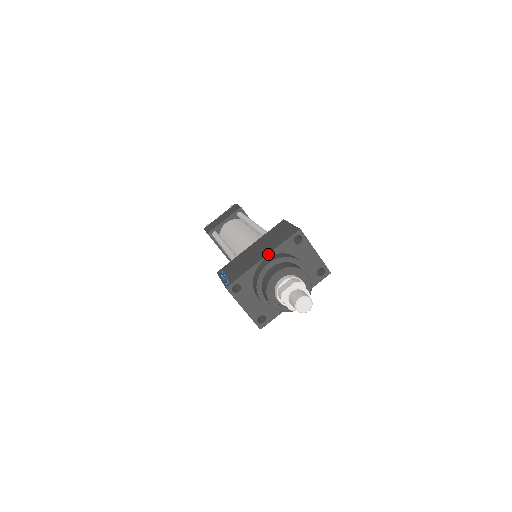
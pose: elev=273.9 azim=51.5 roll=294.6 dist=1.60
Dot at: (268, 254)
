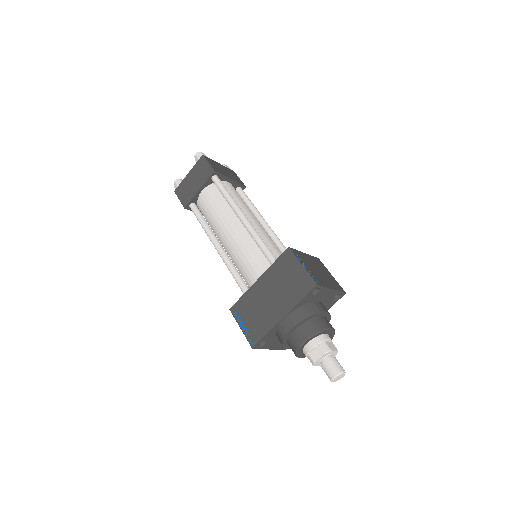
Dot at: (287, 313)
